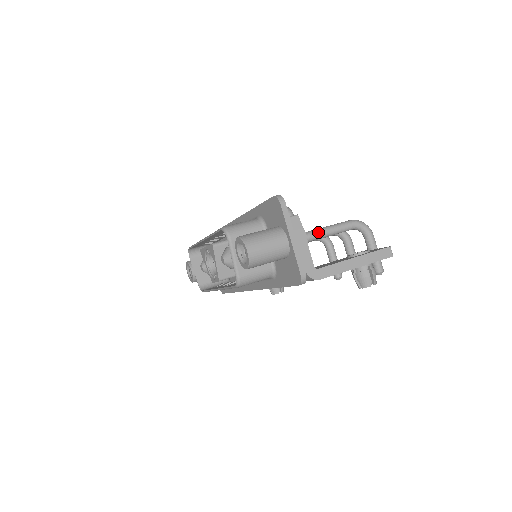
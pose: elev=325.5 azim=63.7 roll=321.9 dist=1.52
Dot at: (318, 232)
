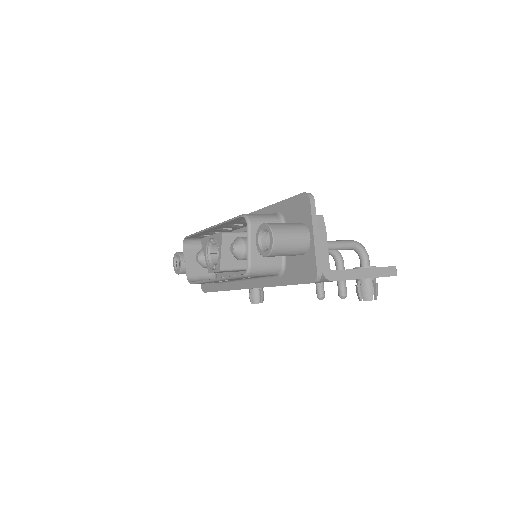
Dot at: occluded
